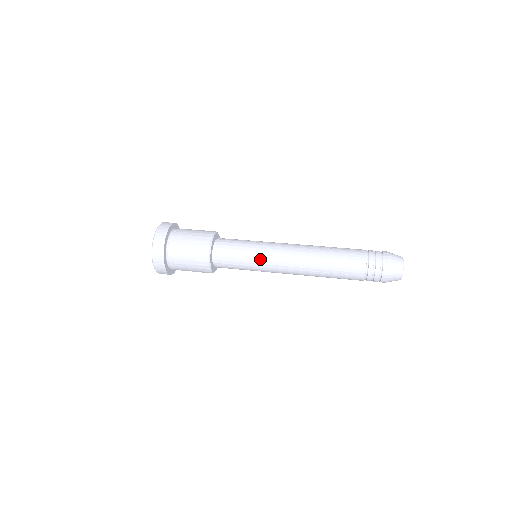
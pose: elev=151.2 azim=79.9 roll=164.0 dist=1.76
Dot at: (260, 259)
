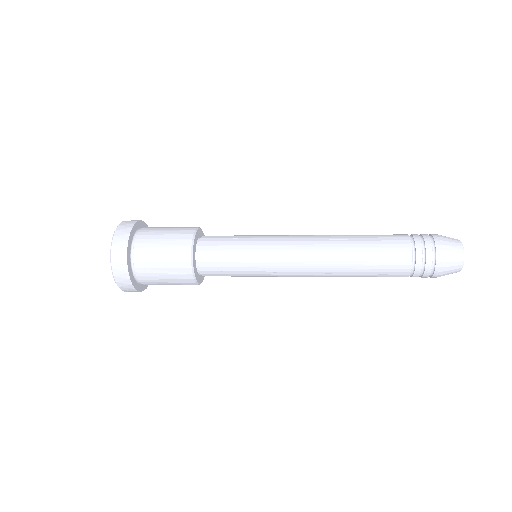
Dot at: (264, 236)
